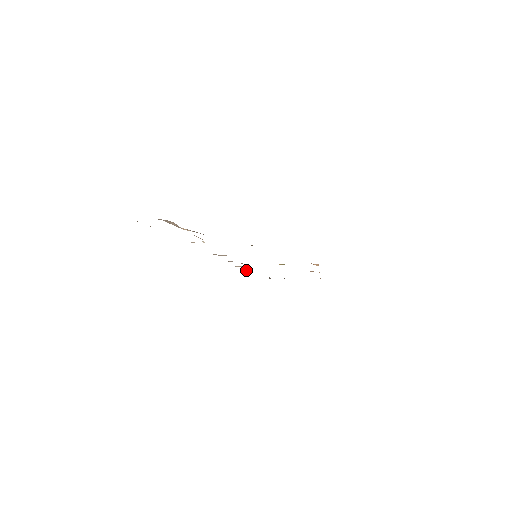
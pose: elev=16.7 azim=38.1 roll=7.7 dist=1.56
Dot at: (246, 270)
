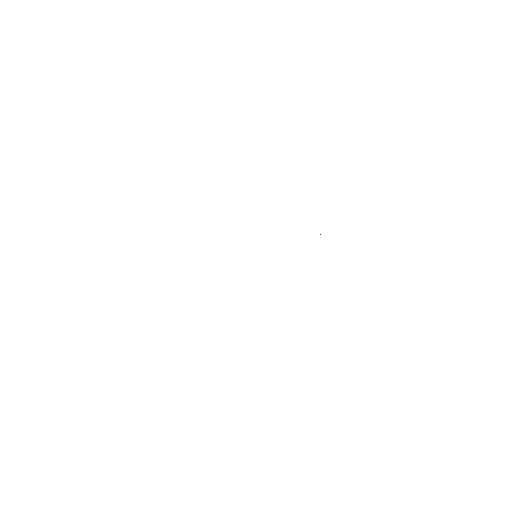
Dot at: occluded
